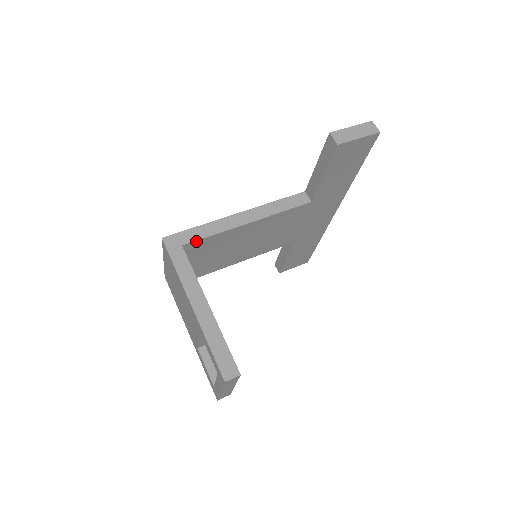
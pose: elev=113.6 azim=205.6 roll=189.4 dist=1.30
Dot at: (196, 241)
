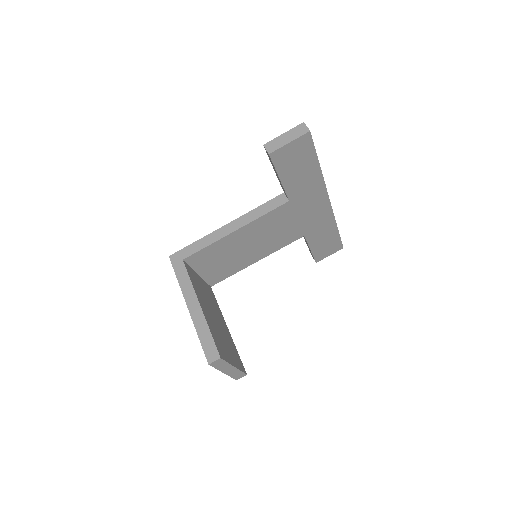
Dot at: (194, 254)
